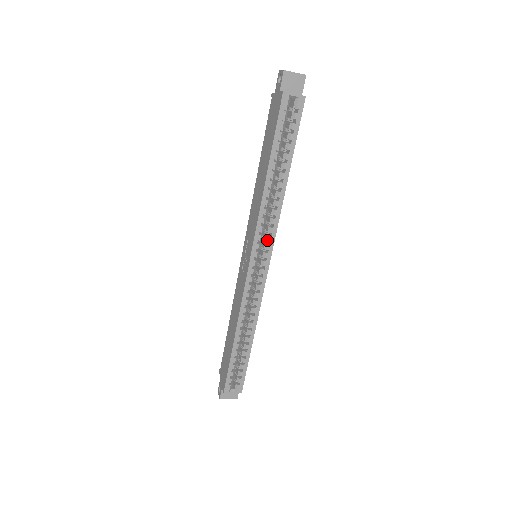
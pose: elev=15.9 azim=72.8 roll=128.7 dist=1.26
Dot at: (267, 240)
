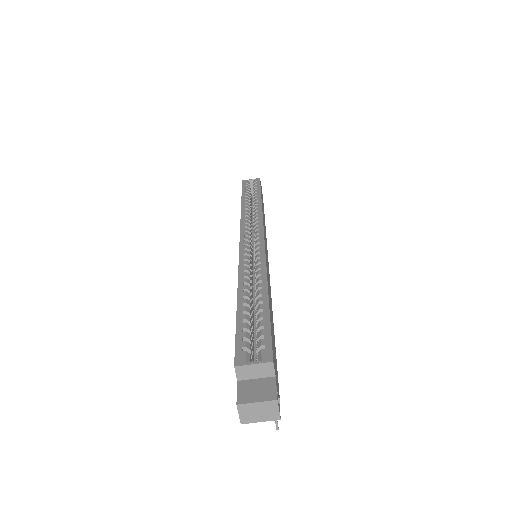
Dot at: (255, 226)
